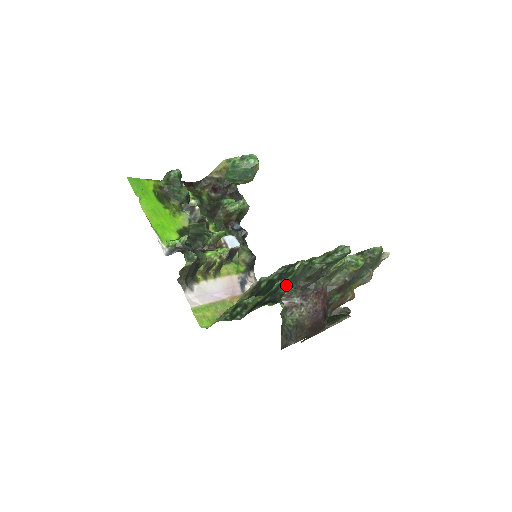
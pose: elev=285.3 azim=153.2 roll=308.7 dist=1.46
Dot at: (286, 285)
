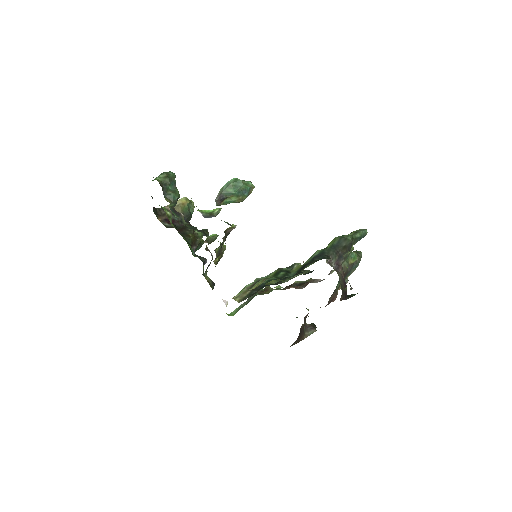
Dot at: (328, 251)
